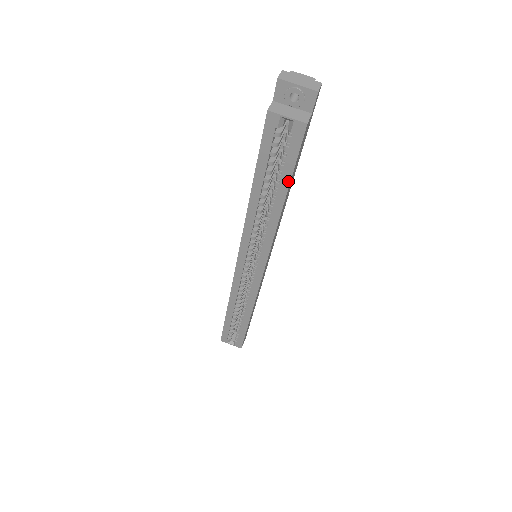
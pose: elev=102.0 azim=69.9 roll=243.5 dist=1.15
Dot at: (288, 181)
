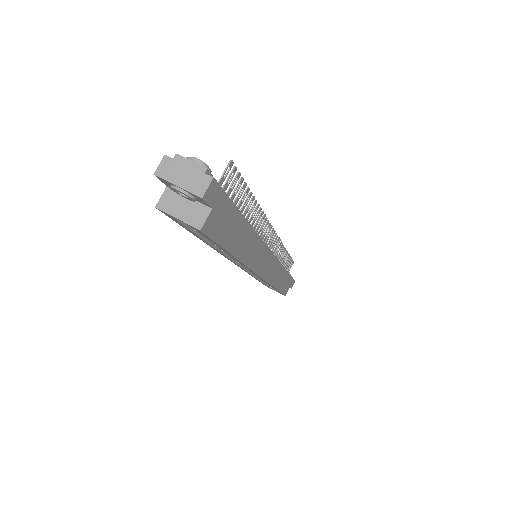
Dot at: (224, 249)
